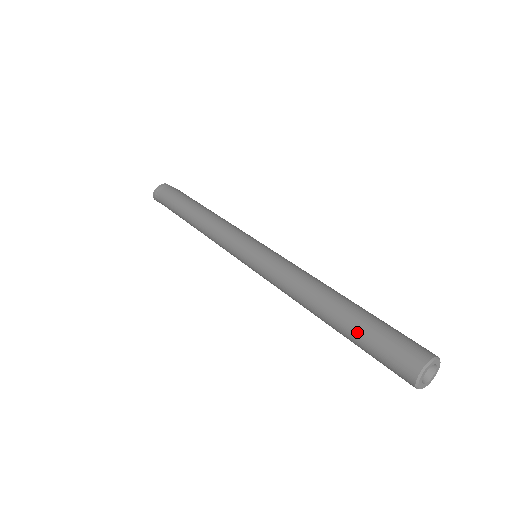
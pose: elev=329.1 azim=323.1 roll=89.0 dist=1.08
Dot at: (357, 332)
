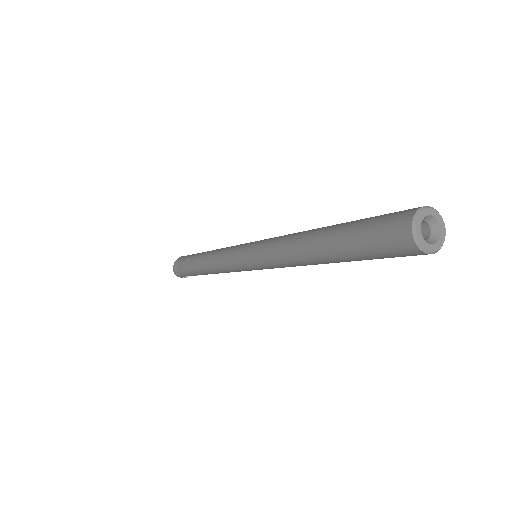
Dot at: (345, 239)
